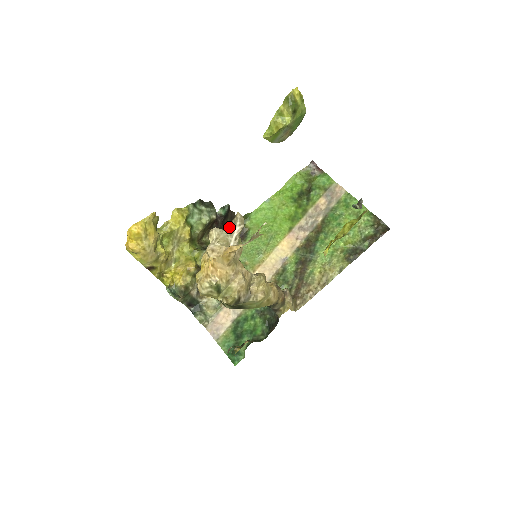
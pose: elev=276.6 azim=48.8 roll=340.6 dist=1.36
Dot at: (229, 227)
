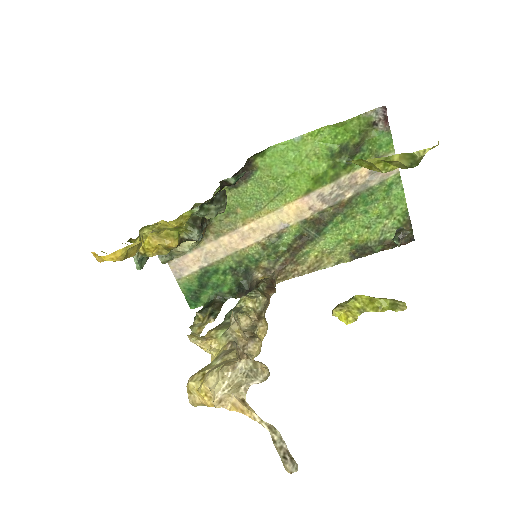
Dot at: (248, 371)
